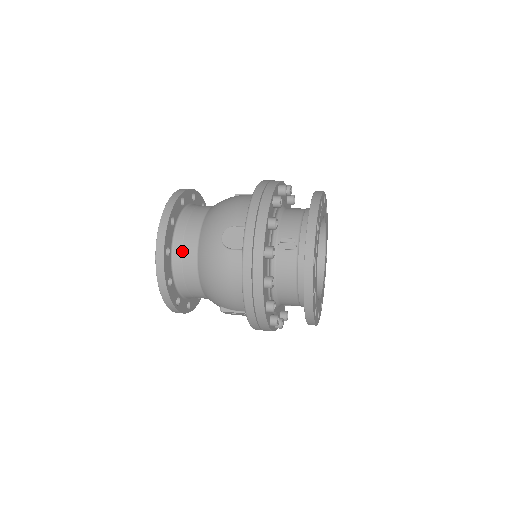
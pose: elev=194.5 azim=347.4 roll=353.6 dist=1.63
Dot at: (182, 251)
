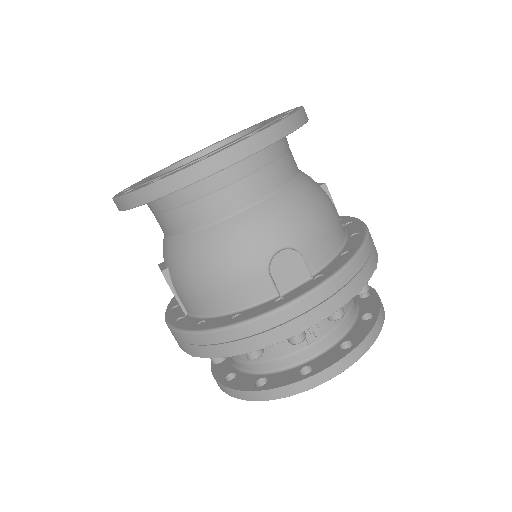
Dot at: (221, 189)
